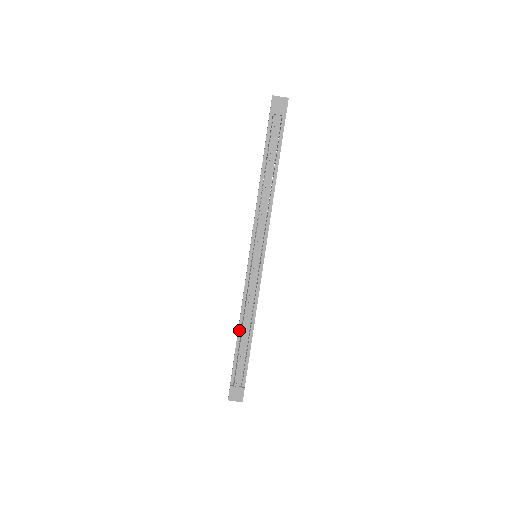
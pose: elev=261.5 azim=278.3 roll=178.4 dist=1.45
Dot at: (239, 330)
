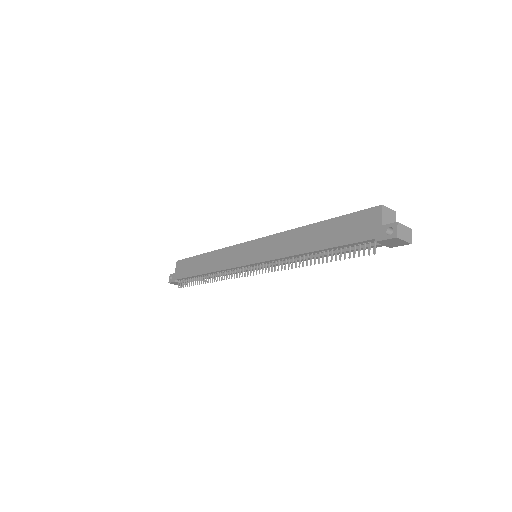
Dot at: (204, 274)
